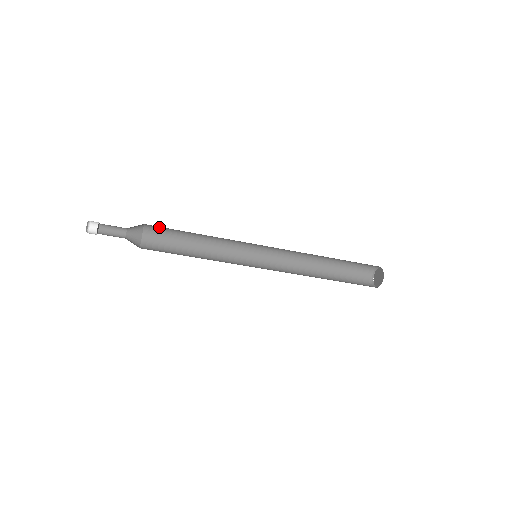
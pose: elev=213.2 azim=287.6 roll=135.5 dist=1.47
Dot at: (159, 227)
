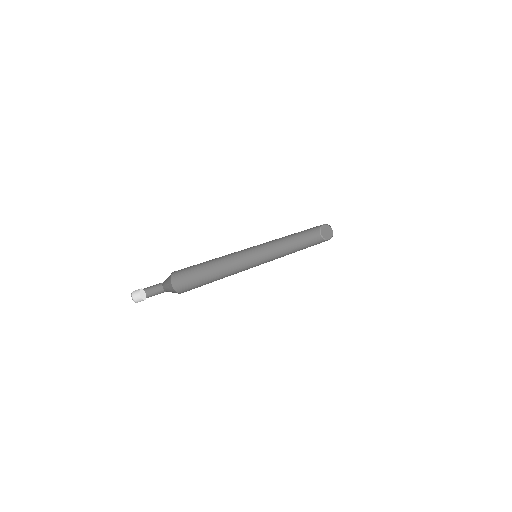
Dot at: occluded
